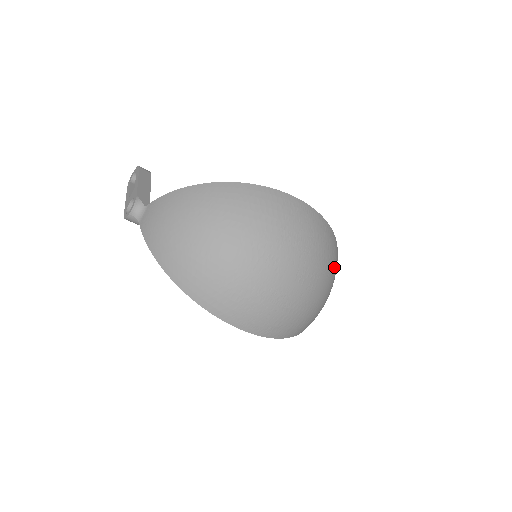
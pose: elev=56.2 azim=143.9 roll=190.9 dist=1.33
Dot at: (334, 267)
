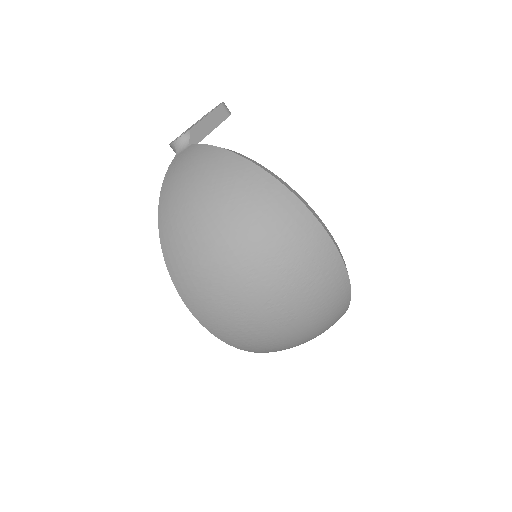
Dot at: (327, 318)
